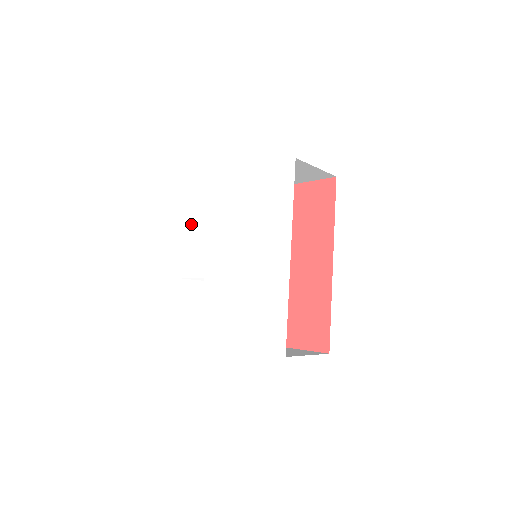
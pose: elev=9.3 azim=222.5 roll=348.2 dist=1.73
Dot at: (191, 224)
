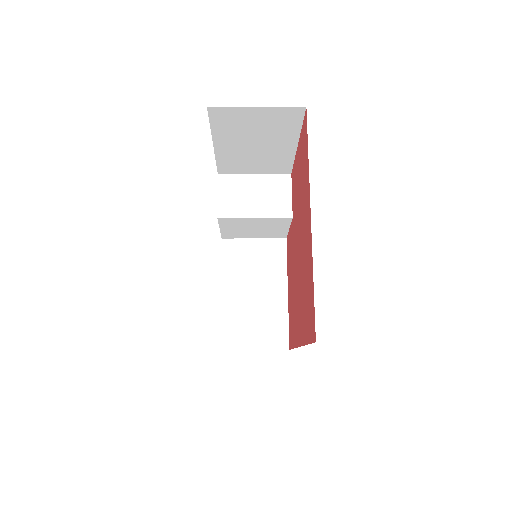
Dot at: occluded
